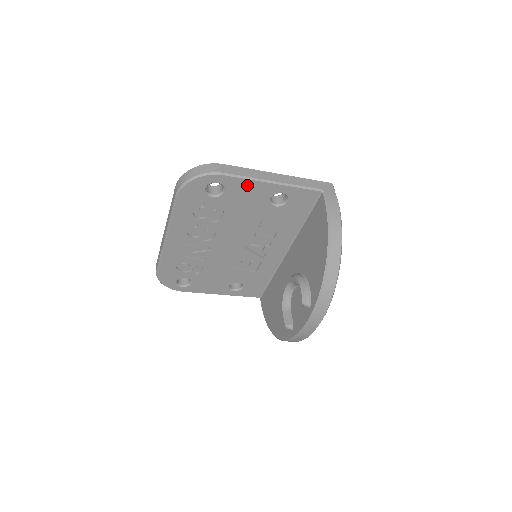
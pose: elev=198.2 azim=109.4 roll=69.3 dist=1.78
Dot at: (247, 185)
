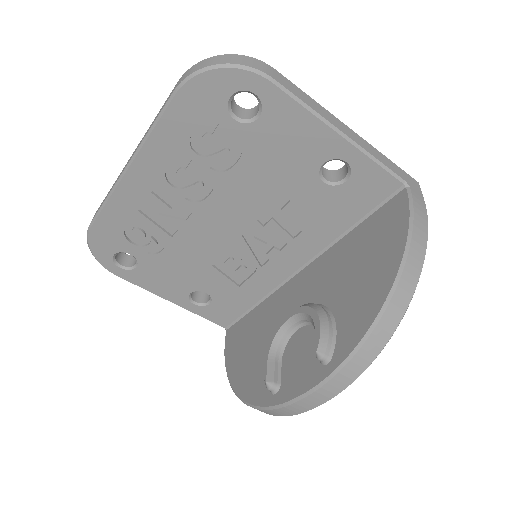
Dot at: (300, 121)
